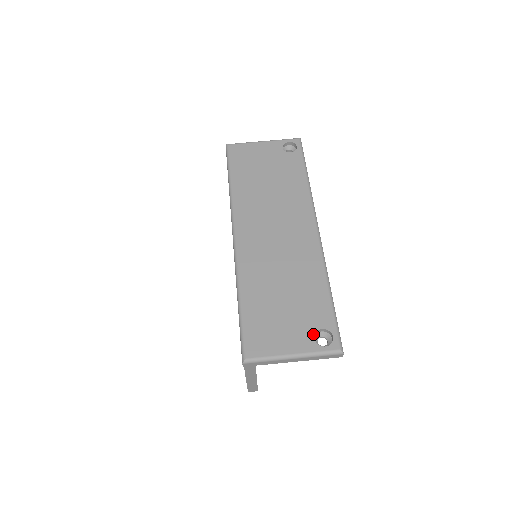
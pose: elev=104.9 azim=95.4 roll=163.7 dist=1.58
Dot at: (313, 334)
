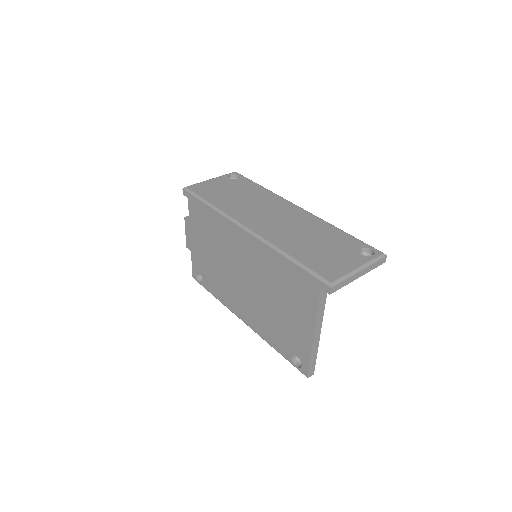
Dot at: (358, 253)
